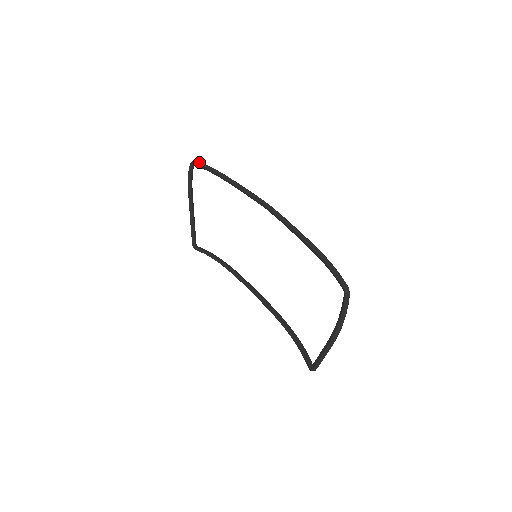
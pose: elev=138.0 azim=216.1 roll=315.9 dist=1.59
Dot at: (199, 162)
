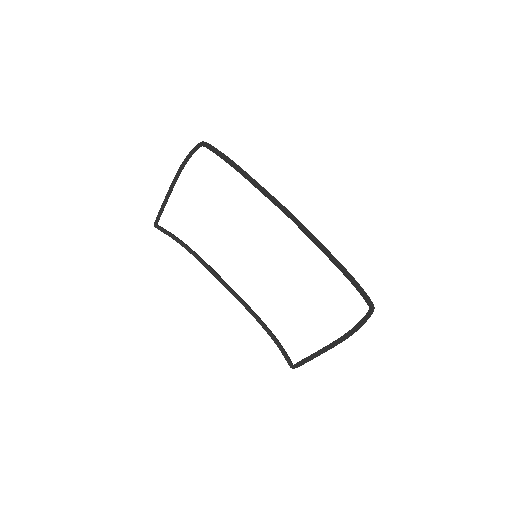
Dot at: (213, 146)
